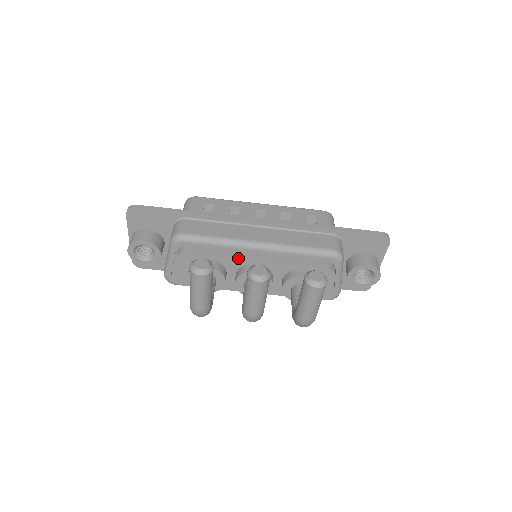
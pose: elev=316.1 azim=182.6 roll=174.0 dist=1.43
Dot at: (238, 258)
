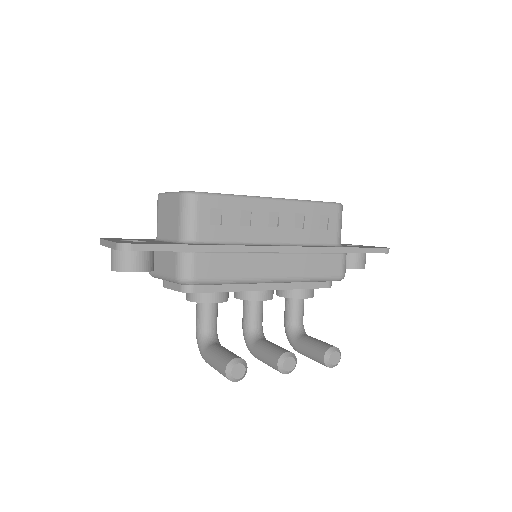
Dot at: occluded
